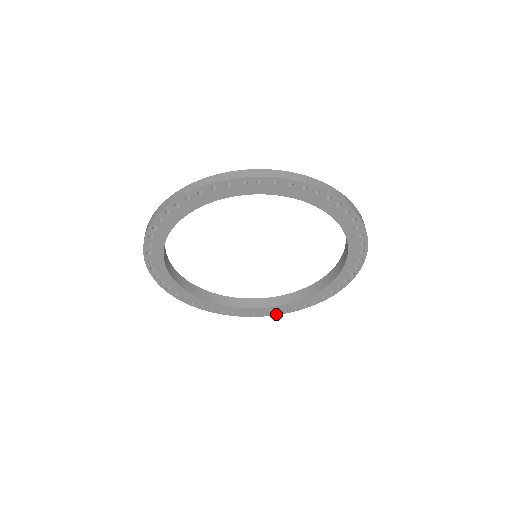
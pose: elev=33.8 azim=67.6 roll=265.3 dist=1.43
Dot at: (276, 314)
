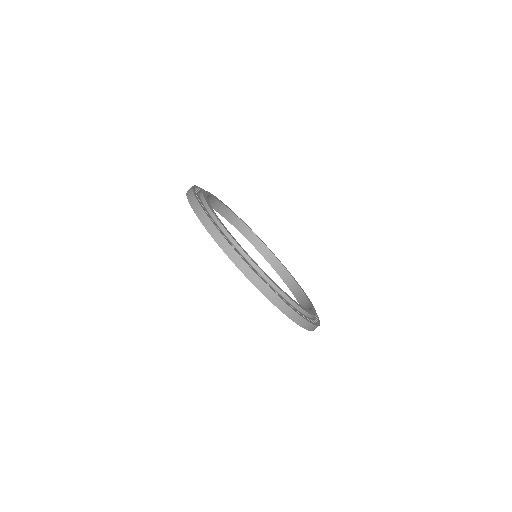
Dot at: occluded
